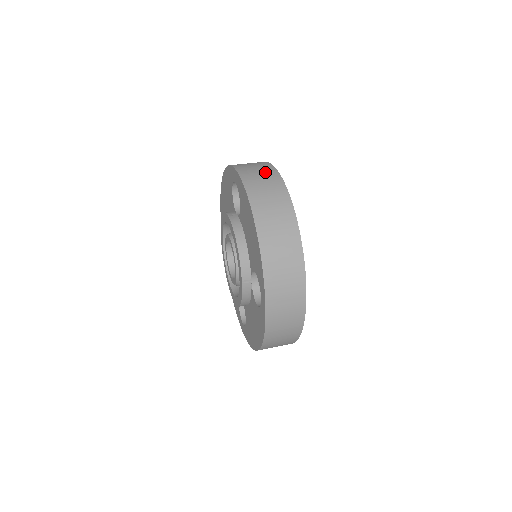
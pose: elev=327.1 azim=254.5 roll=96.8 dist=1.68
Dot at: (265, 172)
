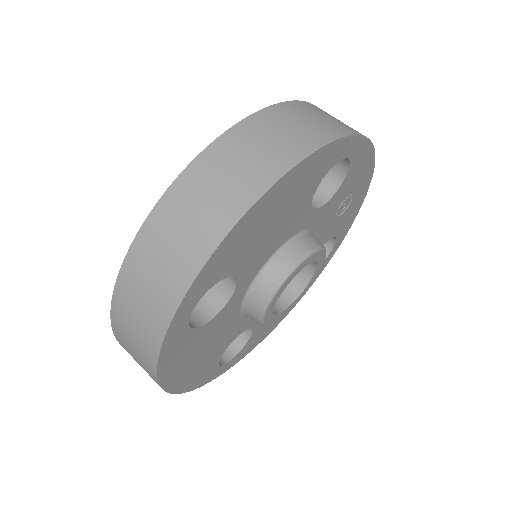
Dot at: (325, 123)
